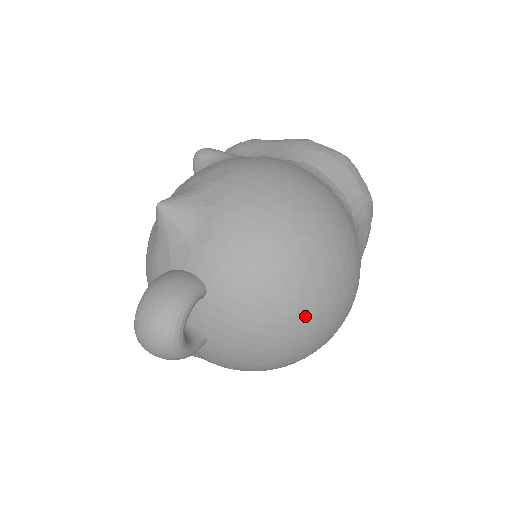
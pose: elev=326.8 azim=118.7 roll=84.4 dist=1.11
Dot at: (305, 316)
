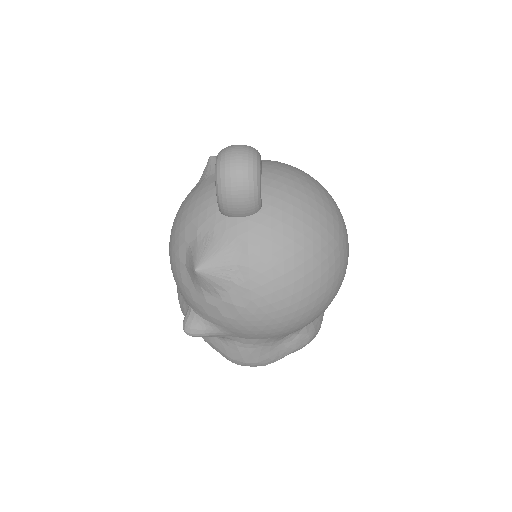
Dot at: (331, 208)
